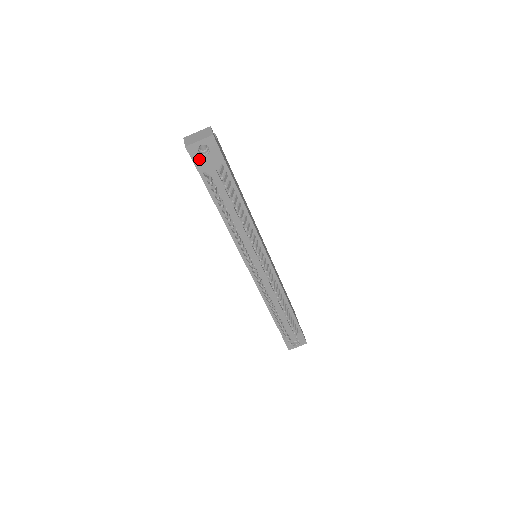
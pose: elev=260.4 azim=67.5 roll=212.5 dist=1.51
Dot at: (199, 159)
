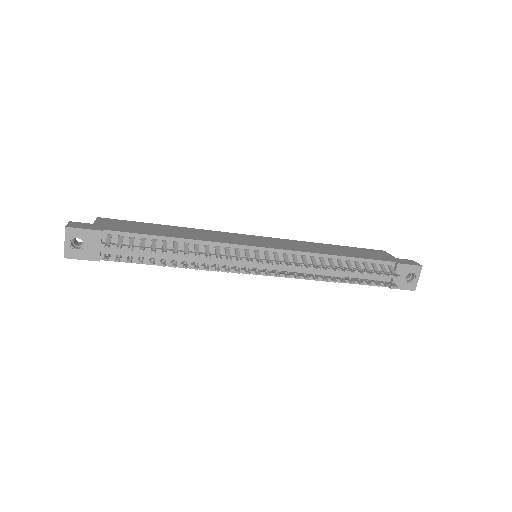
Dot at: (85, 253)
